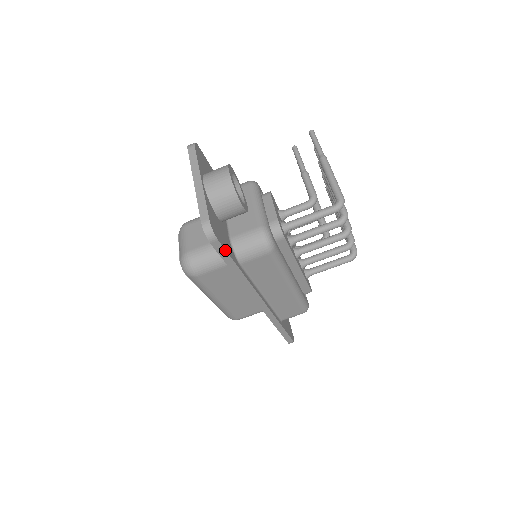
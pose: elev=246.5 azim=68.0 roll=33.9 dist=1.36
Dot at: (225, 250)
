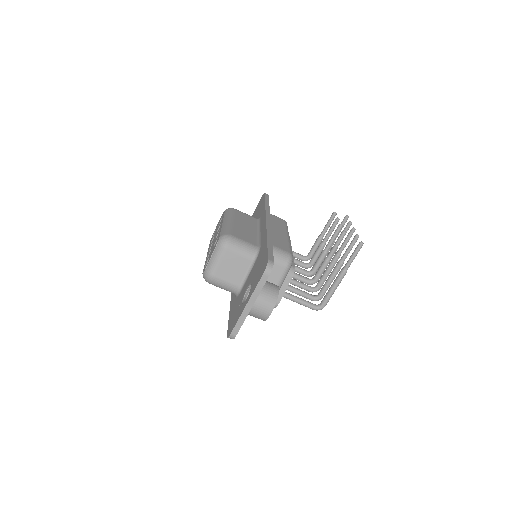
Dot at: occluded
